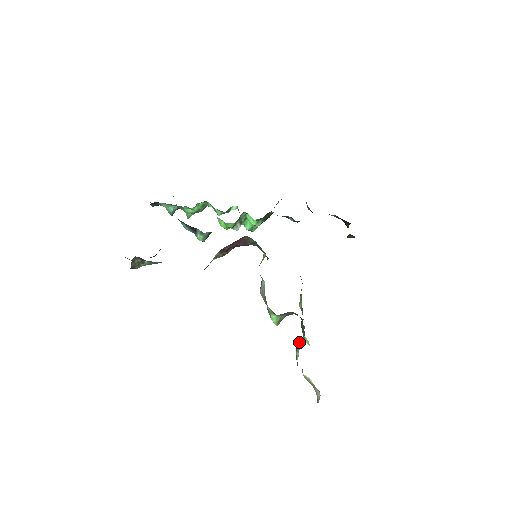
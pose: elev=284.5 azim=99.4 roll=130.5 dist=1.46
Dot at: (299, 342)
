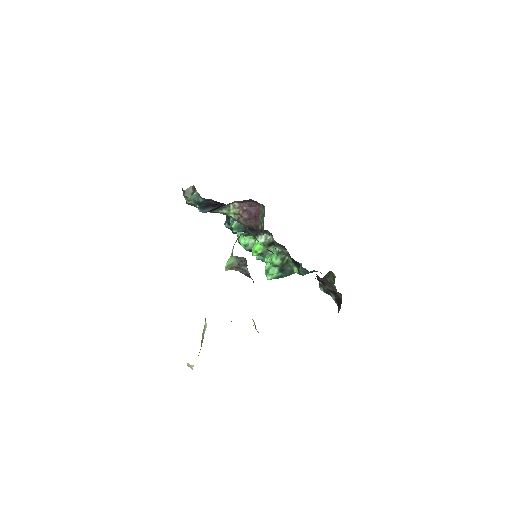
Dot at: occluded
